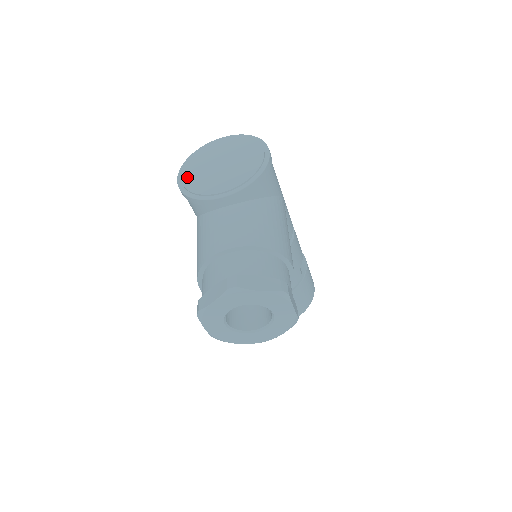
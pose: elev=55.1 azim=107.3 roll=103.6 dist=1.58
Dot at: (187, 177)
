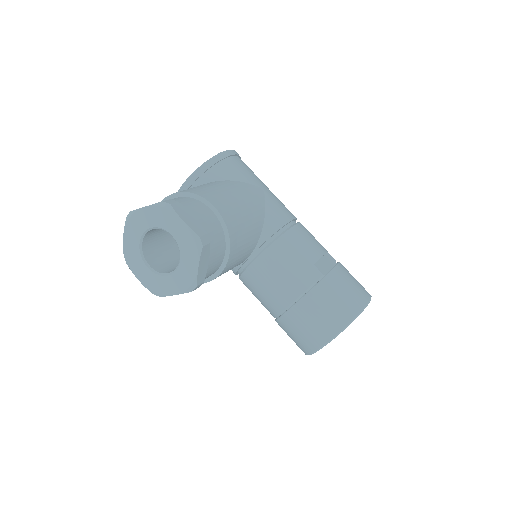
Dot at: occluded
